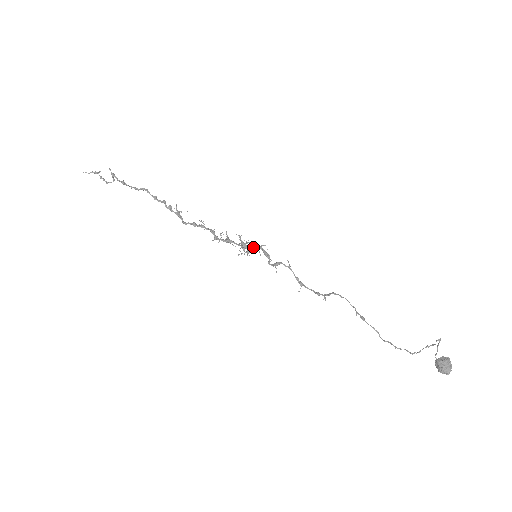
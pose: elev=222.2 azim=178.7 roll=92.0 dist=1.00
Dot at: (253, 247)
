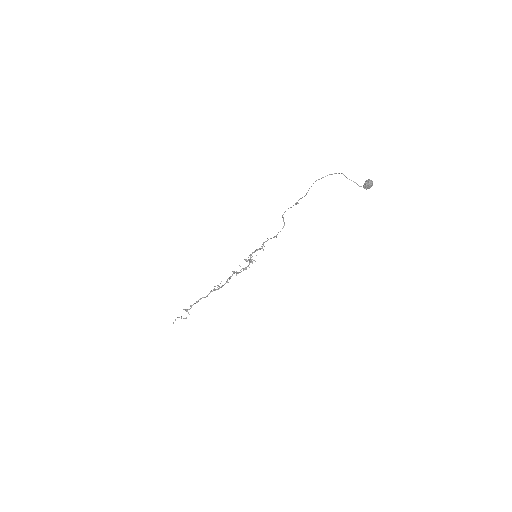
Dot at: (251, 254)
